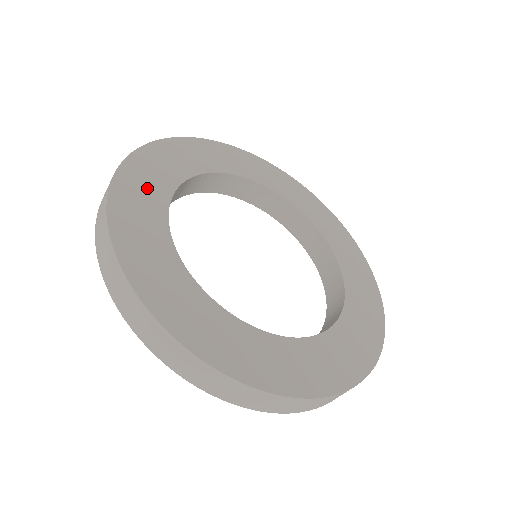
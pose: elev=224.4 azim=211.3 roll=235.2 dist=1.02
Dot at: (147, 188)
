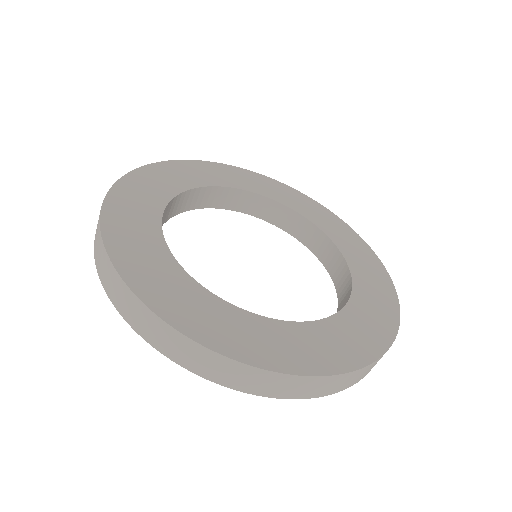
Dot at: (151, 264)
